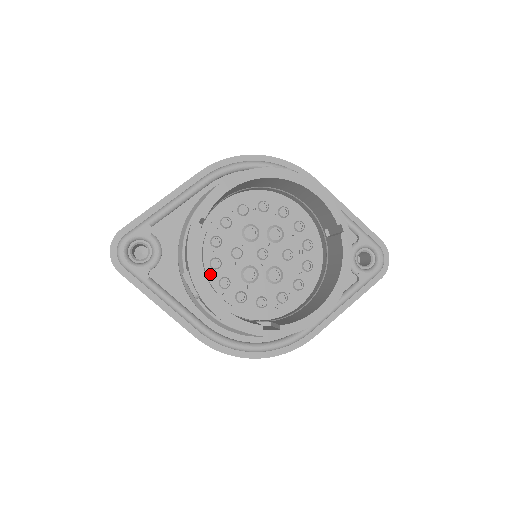
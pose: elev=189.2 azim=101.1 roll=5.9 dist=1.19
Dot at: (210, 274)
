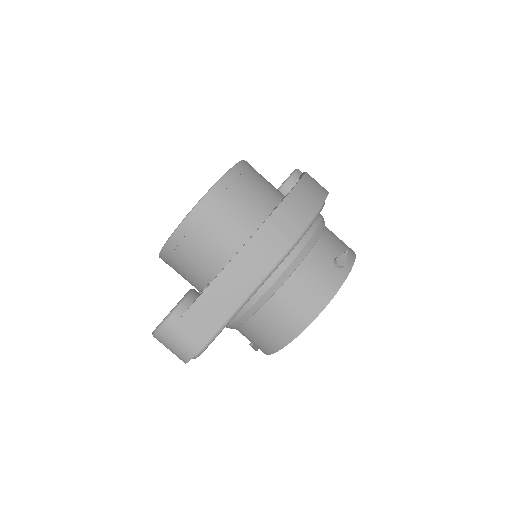
Dot at: occluded
